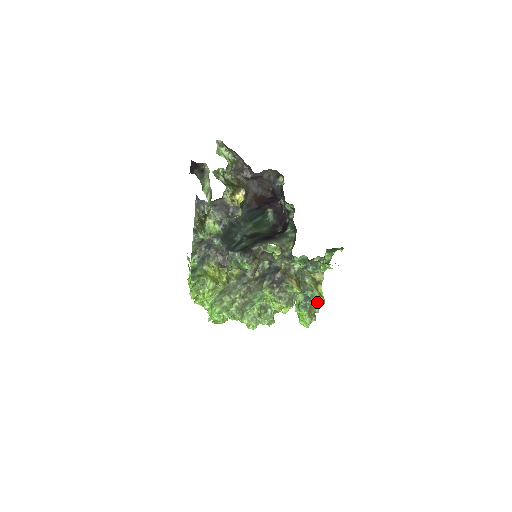
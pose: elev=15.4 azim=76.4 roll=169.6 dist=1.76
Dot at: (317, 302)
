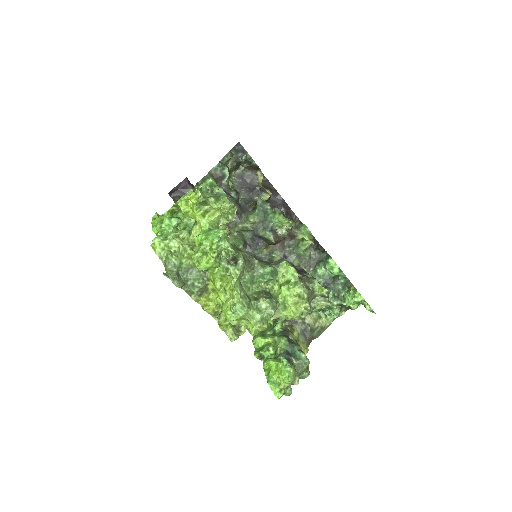
Dot at: (308, 360)
